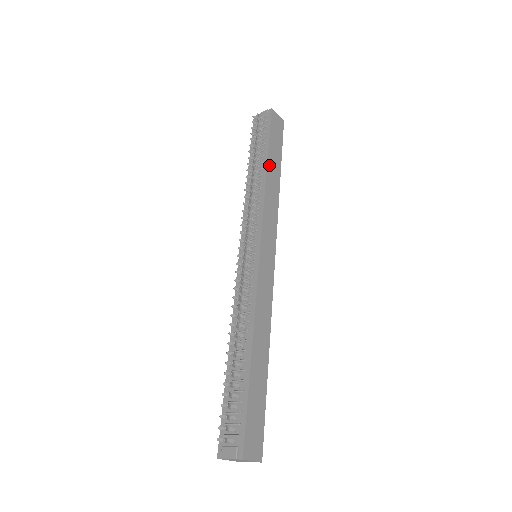
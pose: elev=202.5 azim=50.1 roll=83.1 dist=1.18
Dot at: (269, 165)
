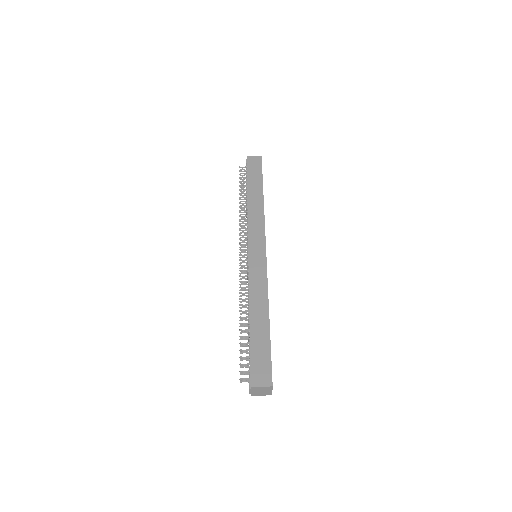
Dot at: (249, 194)
